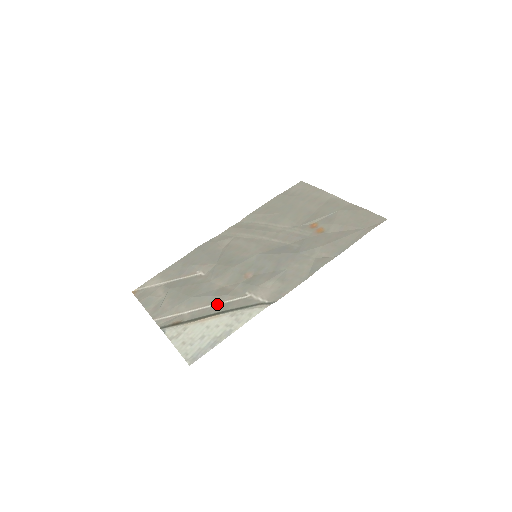
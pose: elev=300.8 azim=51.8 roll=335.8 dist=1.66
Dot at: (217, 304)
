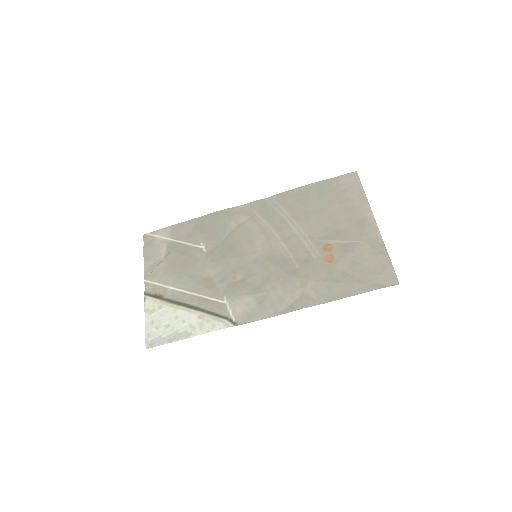
Dot at: (197, 295)
